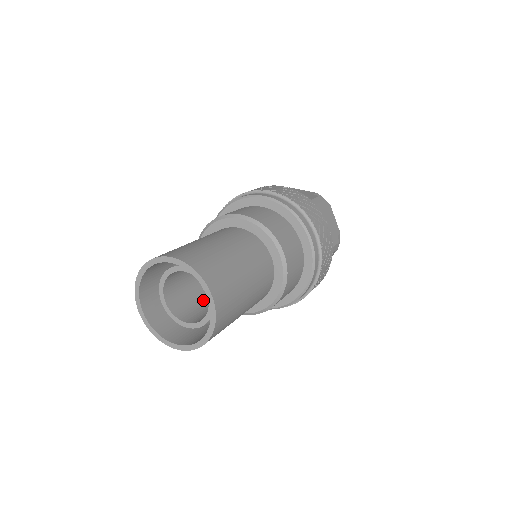
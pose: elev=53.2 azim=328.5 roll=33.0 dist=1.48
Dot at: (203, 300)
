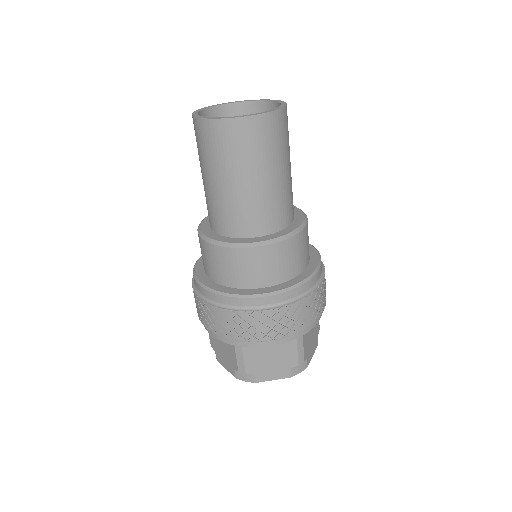
Dot at: occluded
